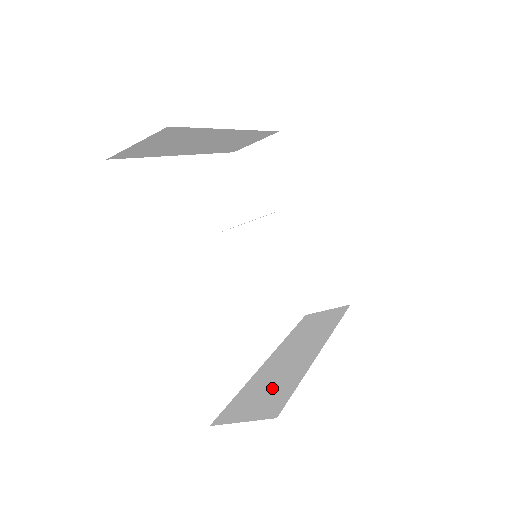
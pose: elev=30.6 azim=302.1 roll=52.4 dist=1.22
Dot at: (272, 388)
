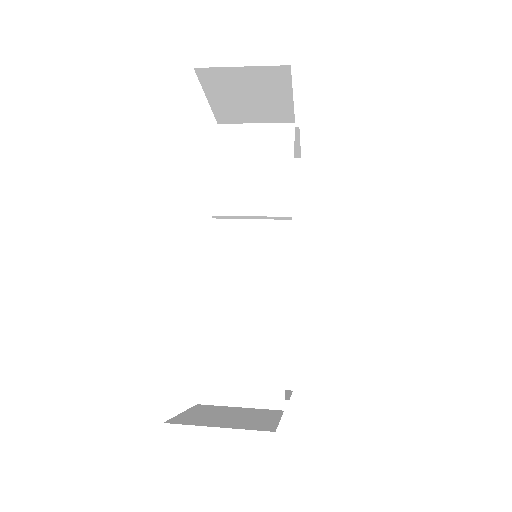
Dot at: occluded
